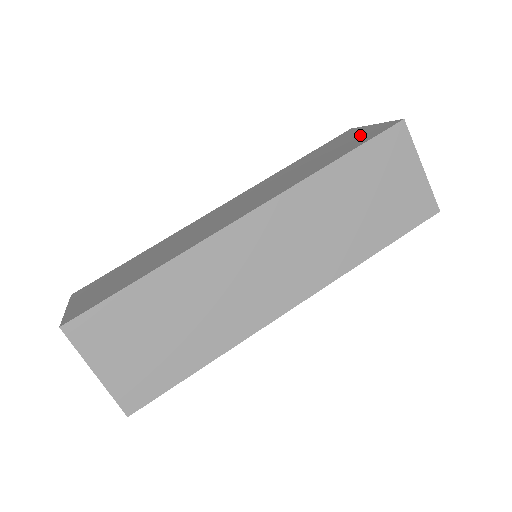
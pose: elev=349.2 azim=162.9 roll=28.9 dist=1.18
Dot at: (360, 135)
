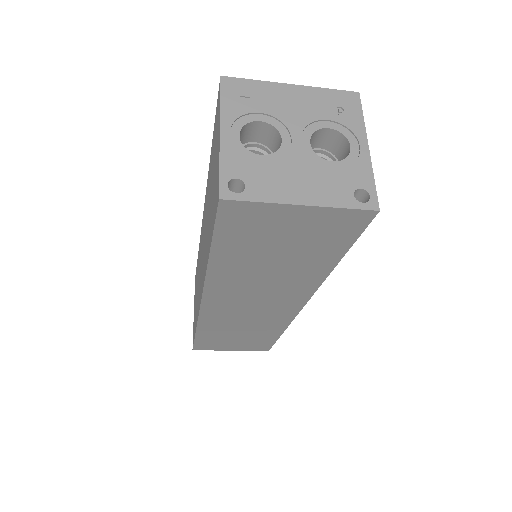
Dot at: (215, 173)
